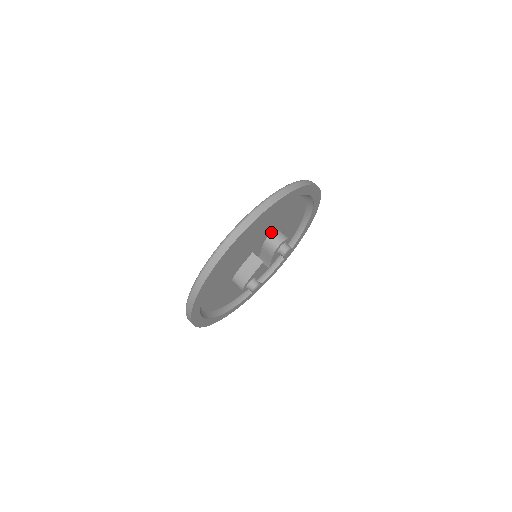
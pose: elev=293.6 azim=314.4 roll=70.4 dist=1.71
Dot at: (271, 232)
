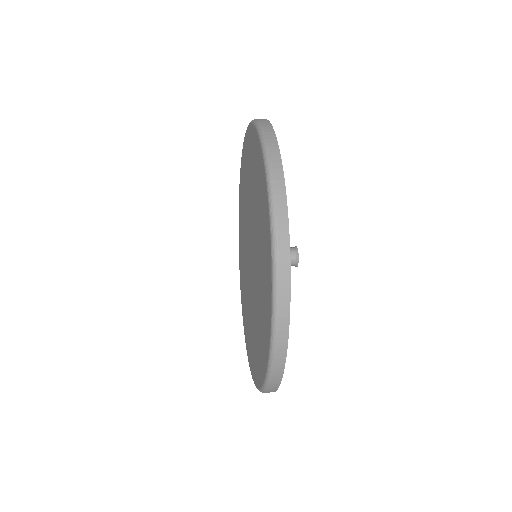
Dot at: occluded
